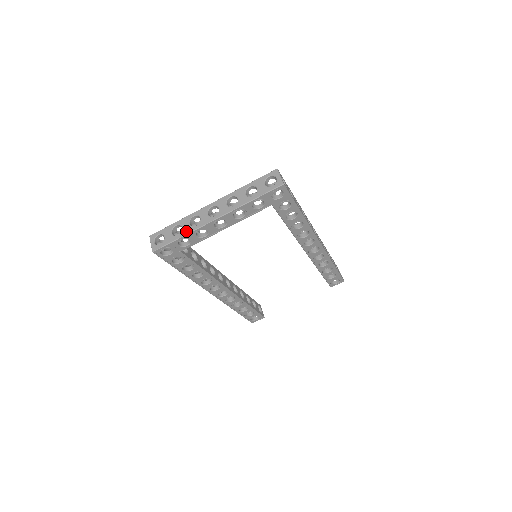
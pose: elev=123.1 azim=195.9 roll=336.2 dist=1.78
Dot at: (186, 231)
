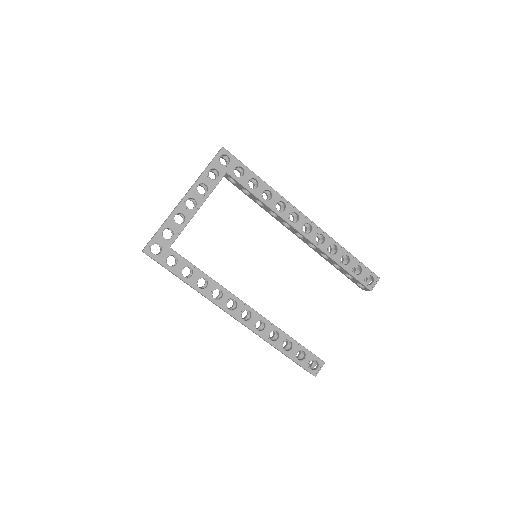
Dot at: (165, 221)
